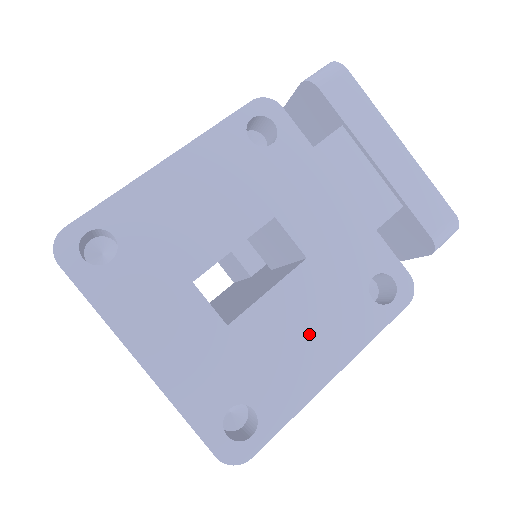
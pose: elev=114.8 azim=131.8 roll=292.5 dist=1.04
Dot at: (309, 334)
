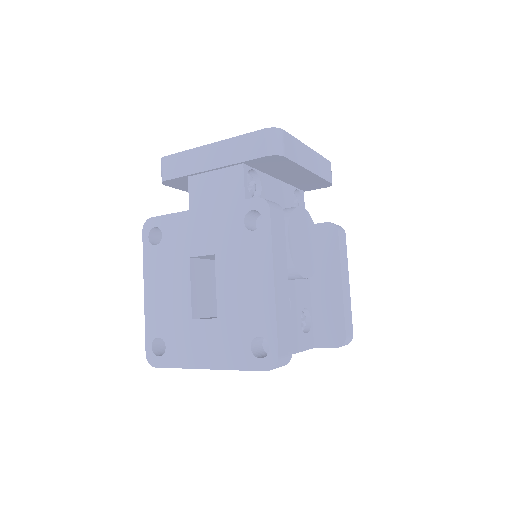
Dot at: (246, 280)
